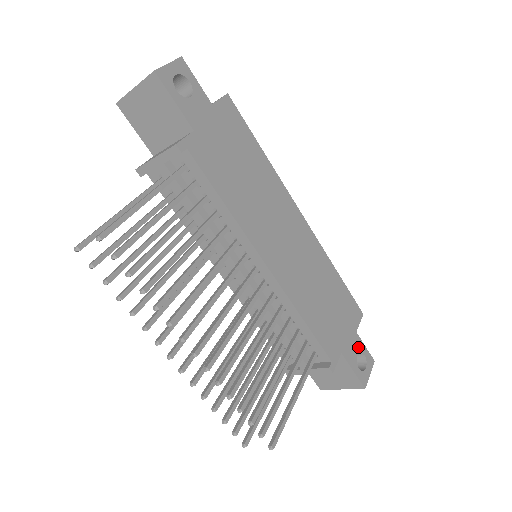
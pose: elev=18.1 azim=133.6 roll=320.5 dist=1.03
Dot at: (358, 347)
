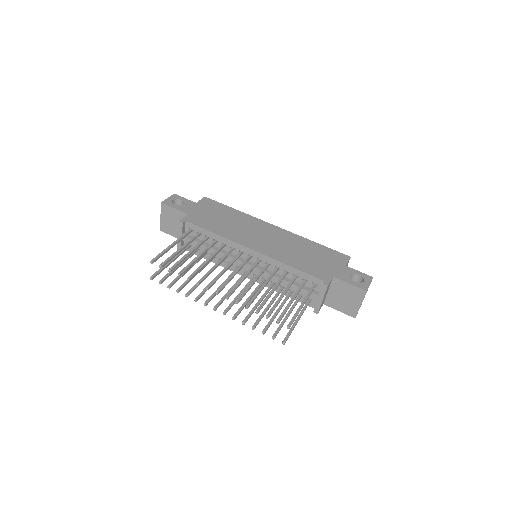
Dot at: (351, 272)
